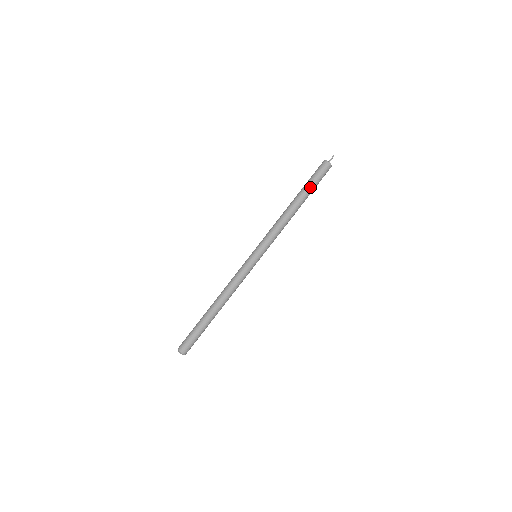
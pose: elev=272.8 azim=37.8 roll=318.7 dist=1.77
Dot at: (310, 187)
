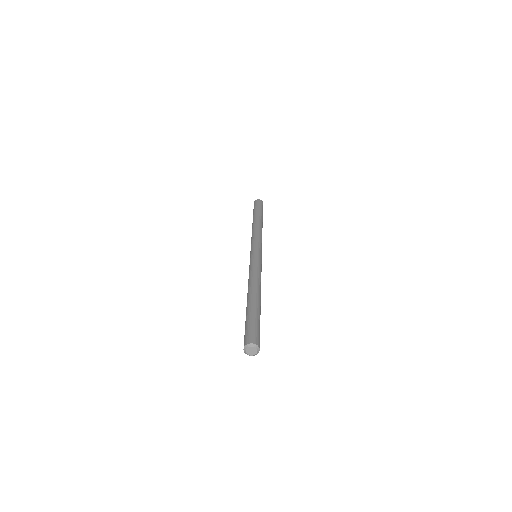
Dot at: (256, 211)
